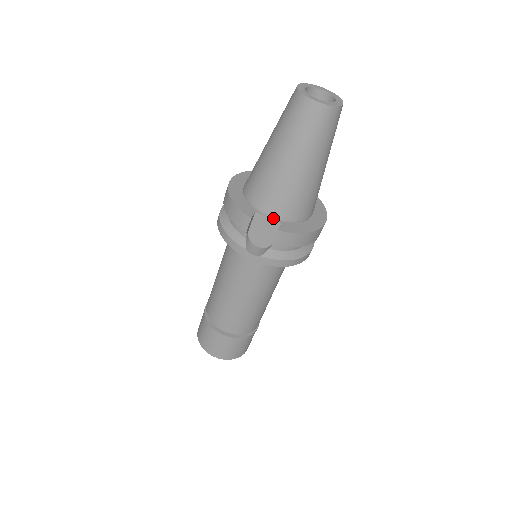
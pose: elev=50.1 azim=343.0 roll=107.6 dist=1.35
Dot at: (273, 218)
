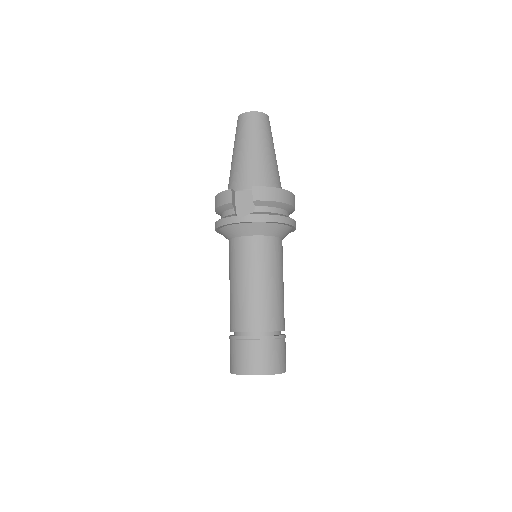
Dot at: (249, 190)
